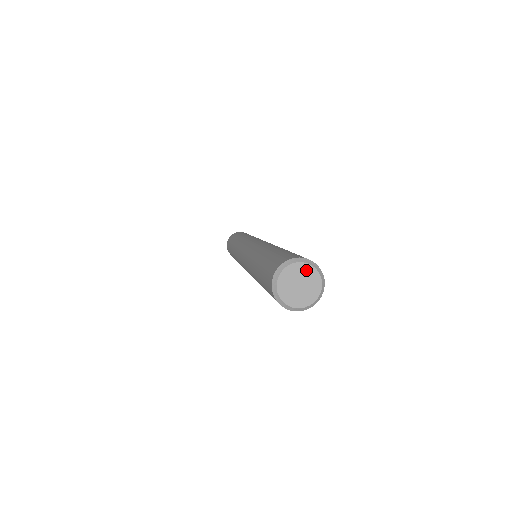
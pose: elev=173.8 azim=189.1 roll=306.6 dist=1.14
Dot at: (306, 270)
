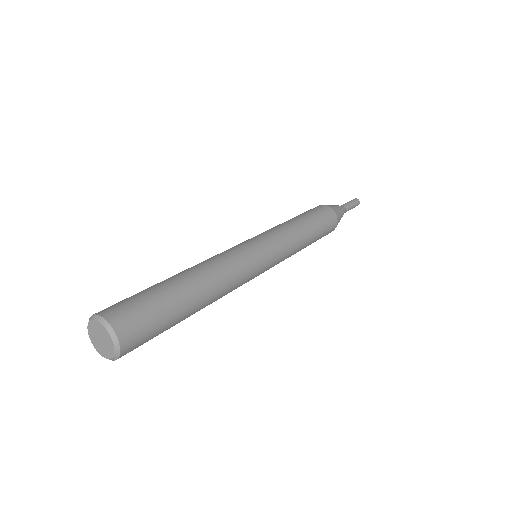
Dot at: (109, 341)
